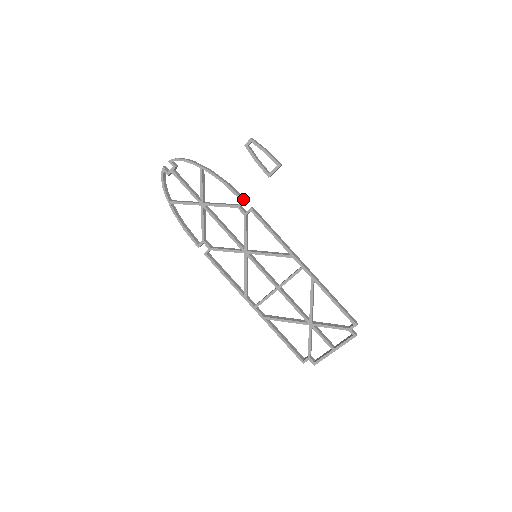
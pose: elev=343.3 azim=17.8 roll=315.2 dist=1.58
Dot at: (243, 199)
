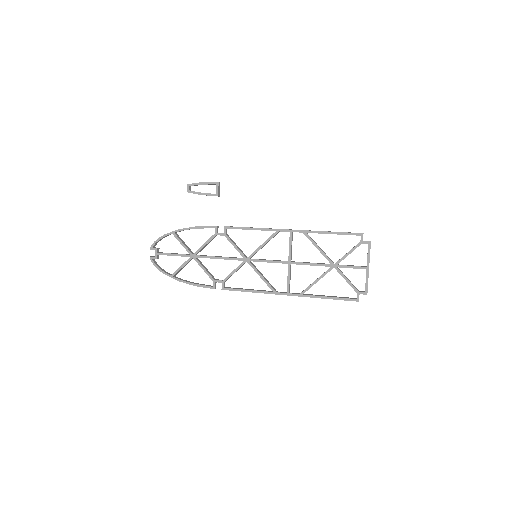
Dot at: (215, 226)
